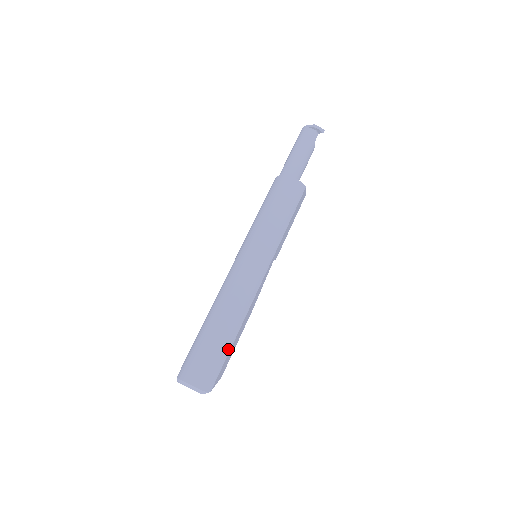
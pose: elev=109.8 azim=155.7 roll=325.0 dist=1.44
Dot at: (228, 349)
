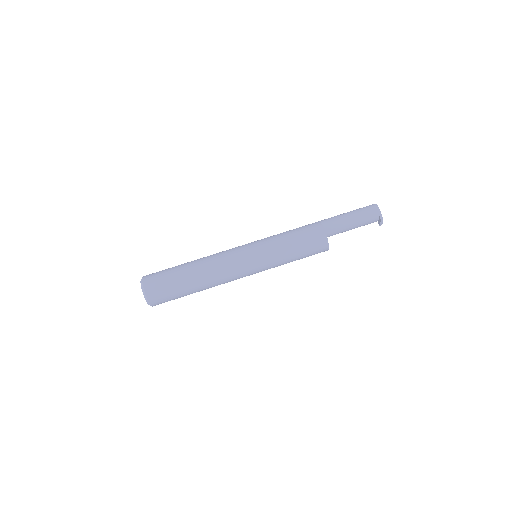
Dot at: occluded
